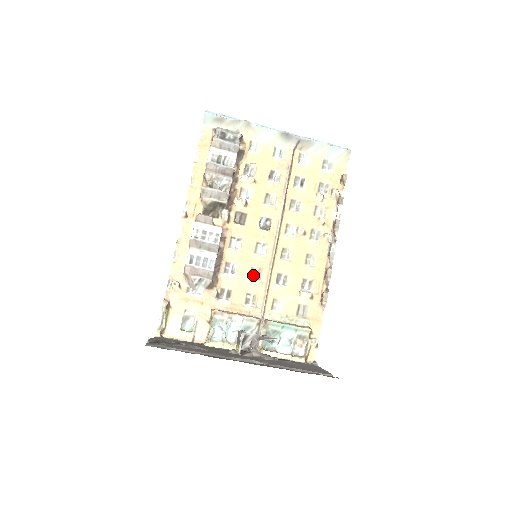
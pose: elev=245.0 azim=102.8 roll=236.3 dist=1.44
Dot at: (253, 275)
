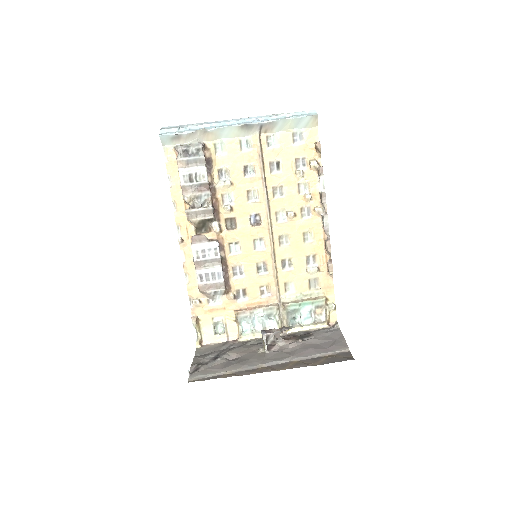
Dot at: (260, 269)
